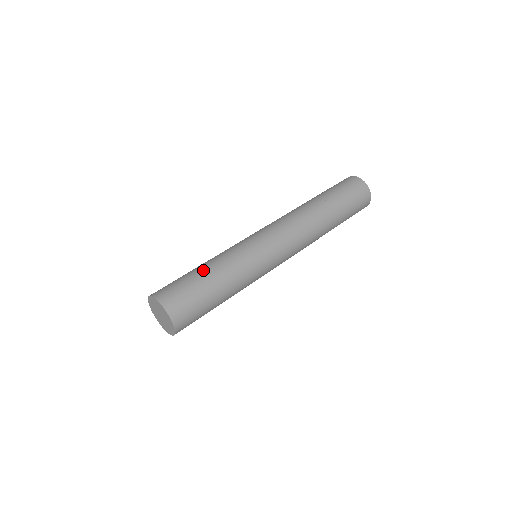
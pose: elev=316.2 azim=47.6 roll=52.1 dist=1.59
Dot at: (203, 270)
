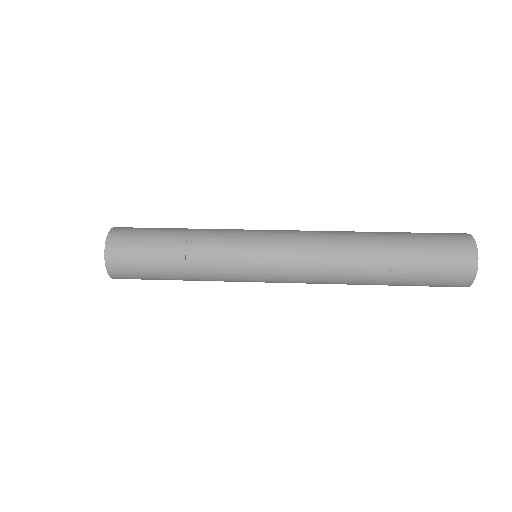
Dot at: (175, 230)
